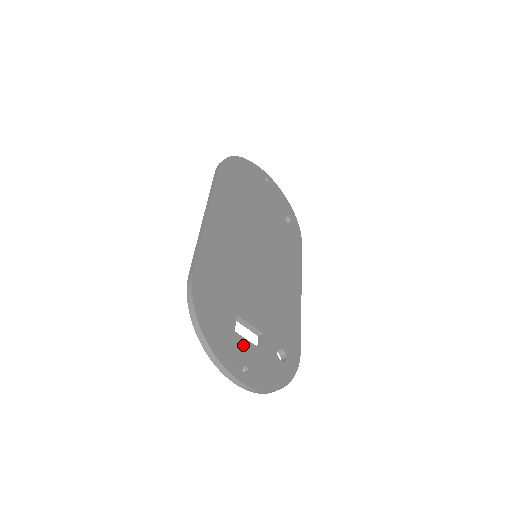
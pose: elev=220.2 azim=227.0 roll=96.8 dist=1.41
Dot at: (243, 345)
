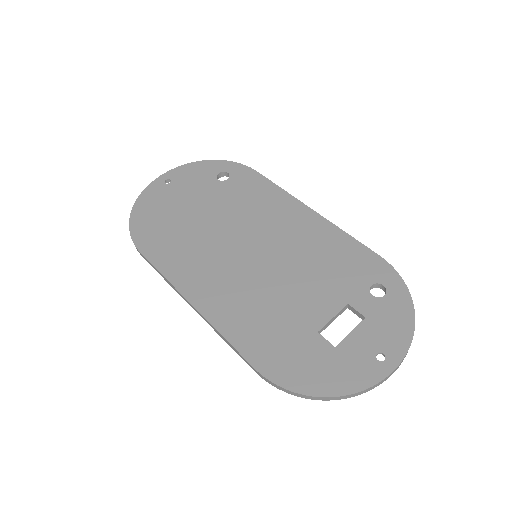
Dot at: (353, 344)
